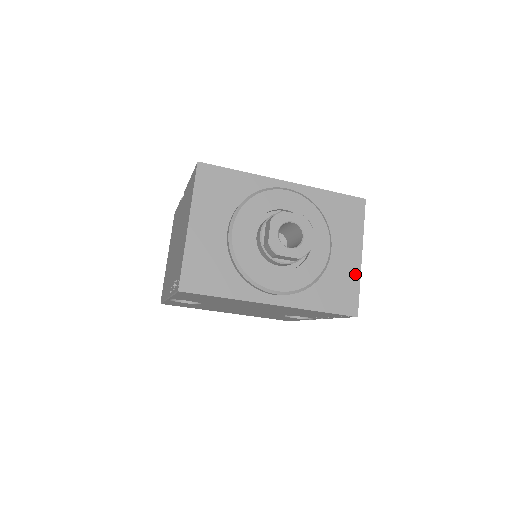
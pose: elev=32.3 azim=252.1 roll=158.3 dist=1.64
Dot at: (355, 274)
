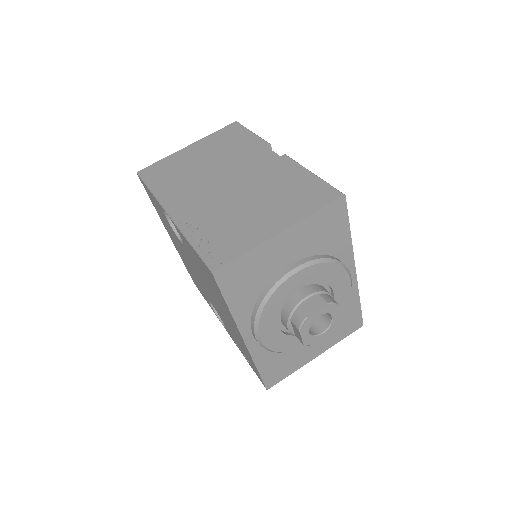
Dot at: (300, 364)
